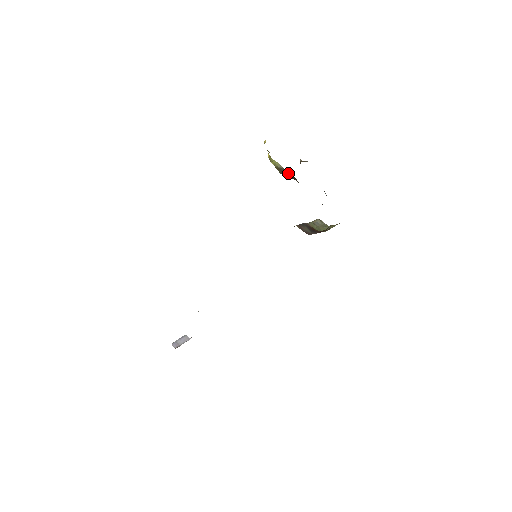
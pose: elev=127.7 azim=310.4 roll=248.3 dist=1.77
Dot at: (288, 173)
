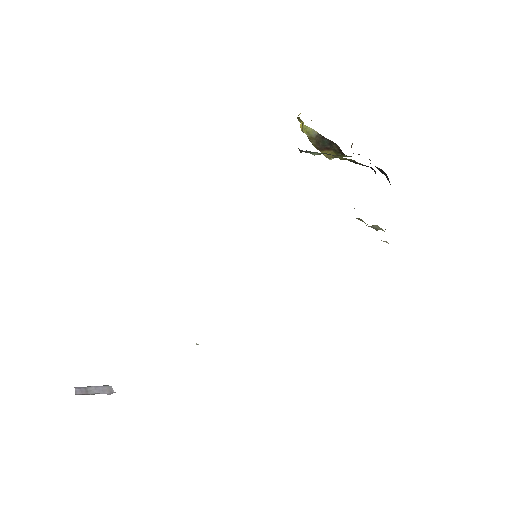
Dot at: (325, 139)
